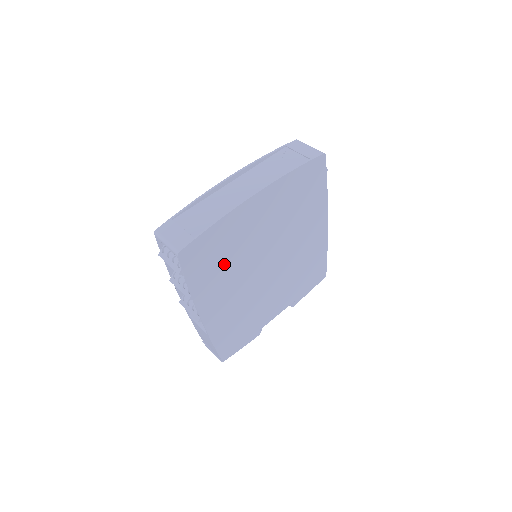
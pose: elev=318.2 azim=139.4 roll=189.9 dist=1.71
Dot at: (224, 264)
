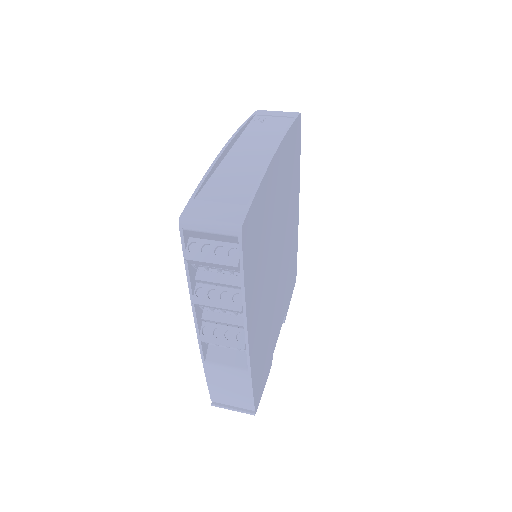
Dot at: (261, 253)
